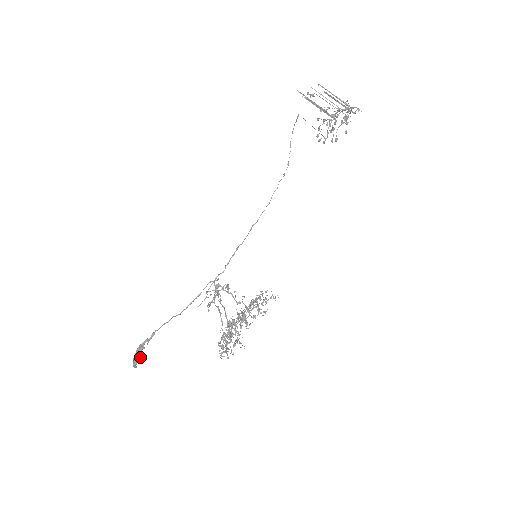
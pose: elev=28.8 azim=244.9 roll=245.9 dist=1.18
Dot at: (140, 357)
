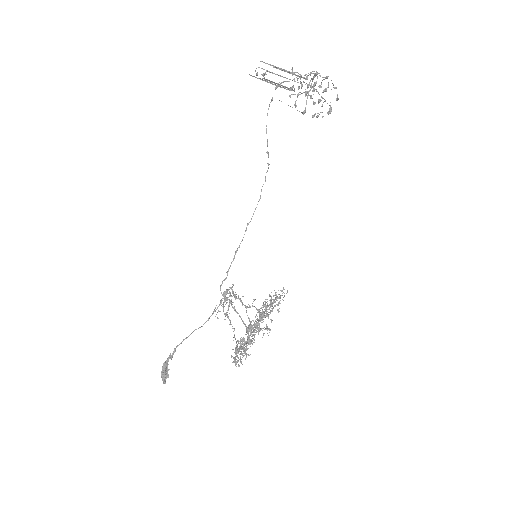
Dot at: (167, 373)
